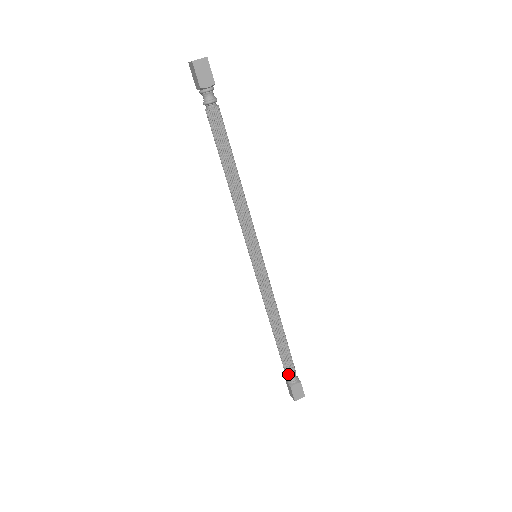
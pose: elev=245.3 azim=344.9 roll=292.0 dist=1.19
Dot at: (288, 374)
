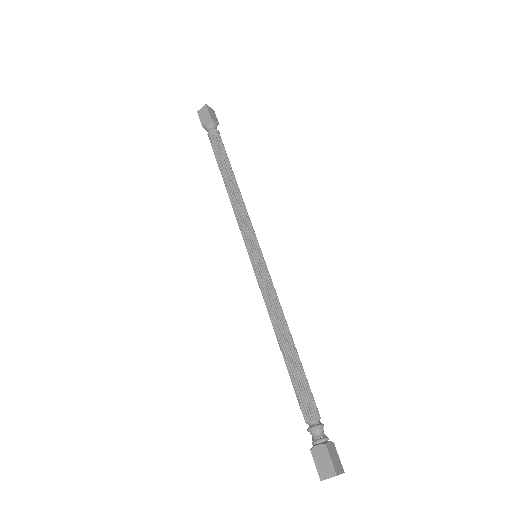
Dot at: occluded
